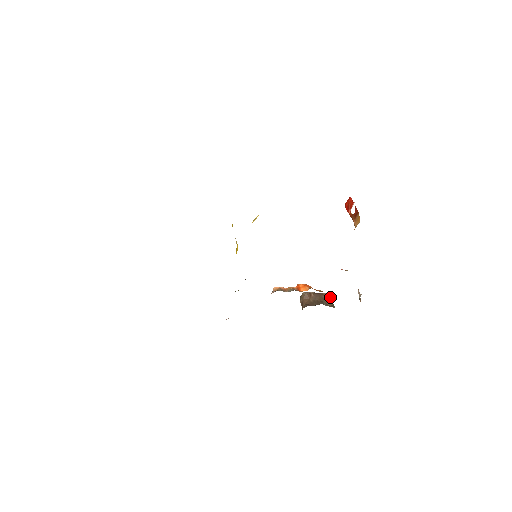
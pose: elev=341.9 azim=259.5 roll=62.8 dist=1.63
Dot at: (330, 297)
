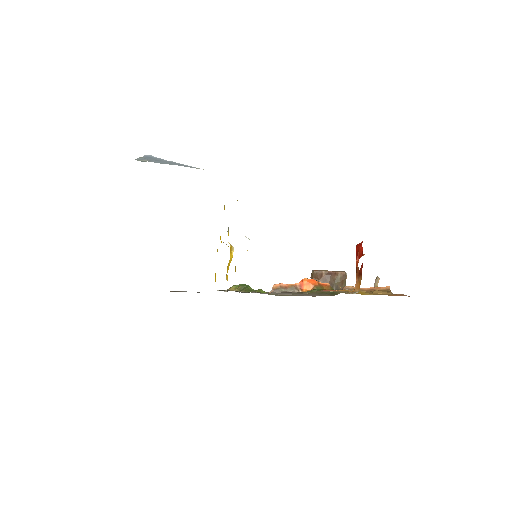
Dot at: (344, 277)
